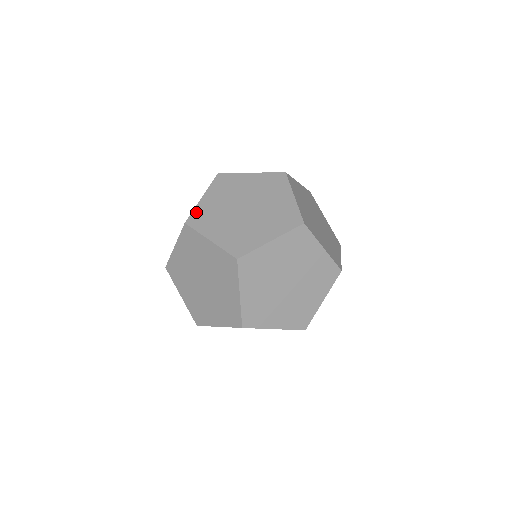
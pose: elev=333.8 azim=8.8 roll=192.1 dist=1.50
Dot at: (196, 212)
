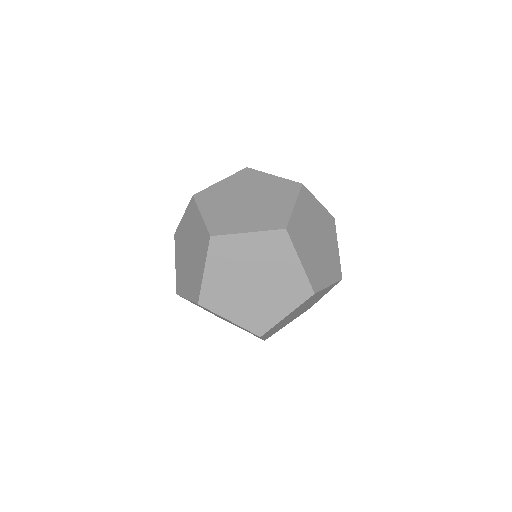
Dot at: (292, 221)
